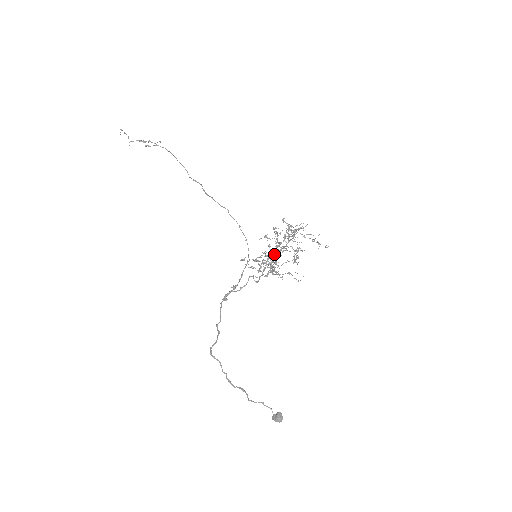
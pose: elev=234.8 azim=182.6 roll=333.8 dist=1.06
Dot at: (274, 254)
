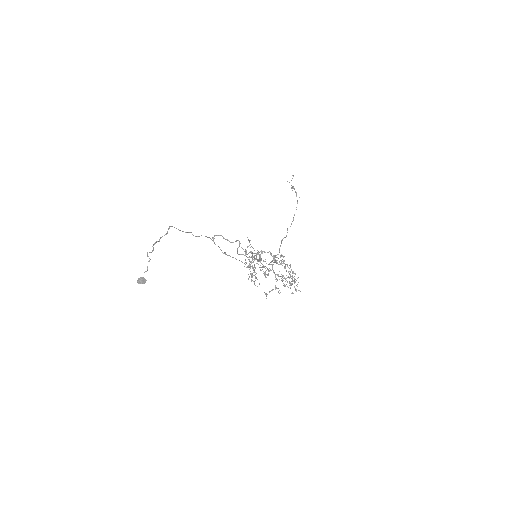
Dot at: (265, 272)
